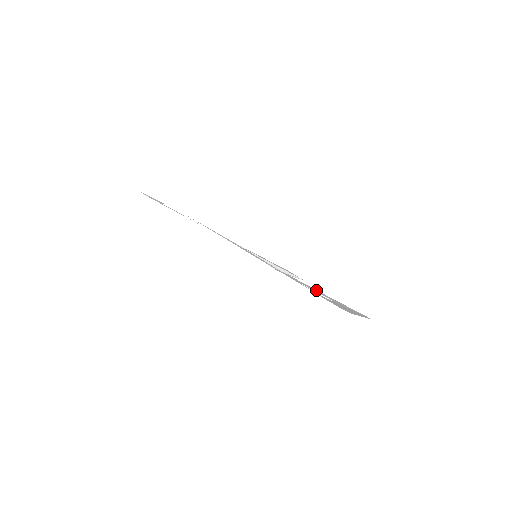
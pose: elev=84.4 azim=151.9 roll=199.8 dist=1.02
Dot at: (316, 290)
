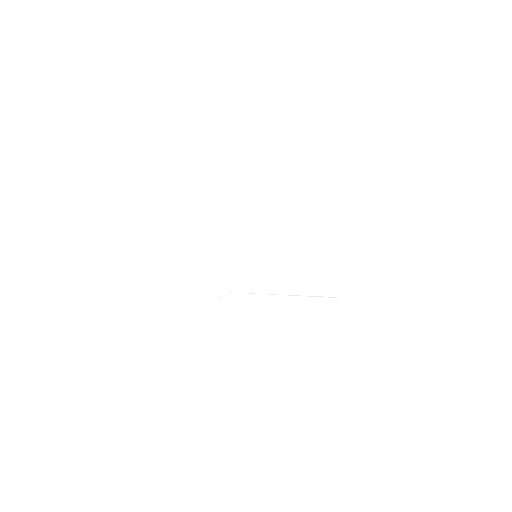
Dot at: (290, 230)
